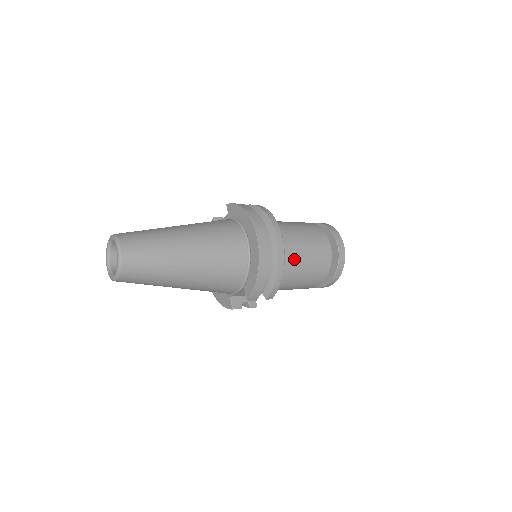
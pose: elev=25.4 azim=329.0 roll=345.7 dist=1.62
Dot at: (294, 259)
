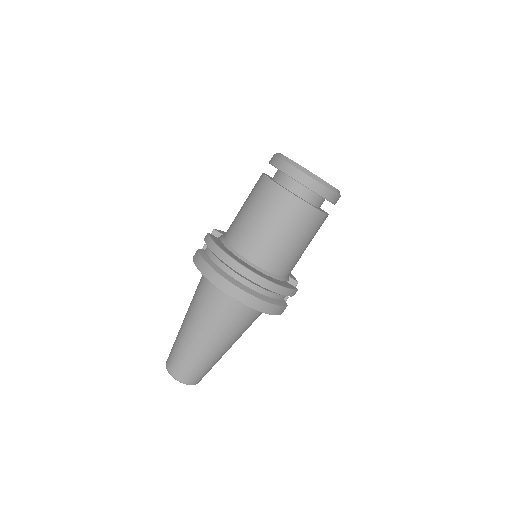
Dot at: (280, 253)
